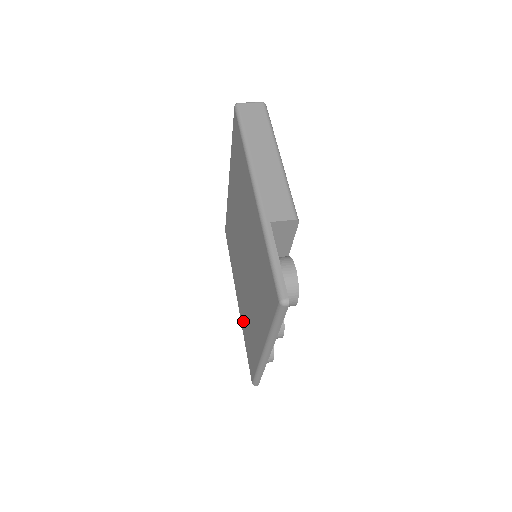
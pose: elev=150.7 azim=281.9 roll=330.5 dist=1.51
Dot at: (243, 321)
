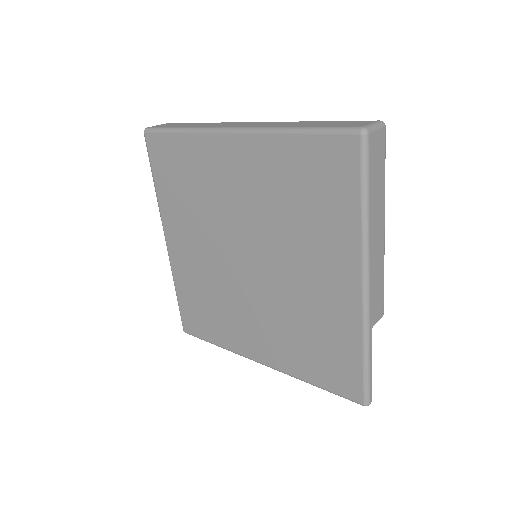
Dot at: (186, 280)
